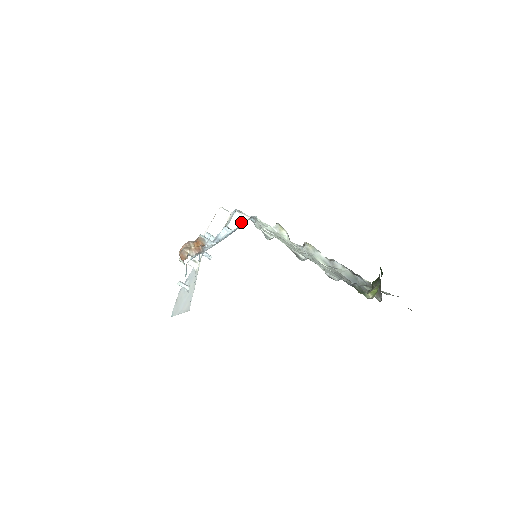
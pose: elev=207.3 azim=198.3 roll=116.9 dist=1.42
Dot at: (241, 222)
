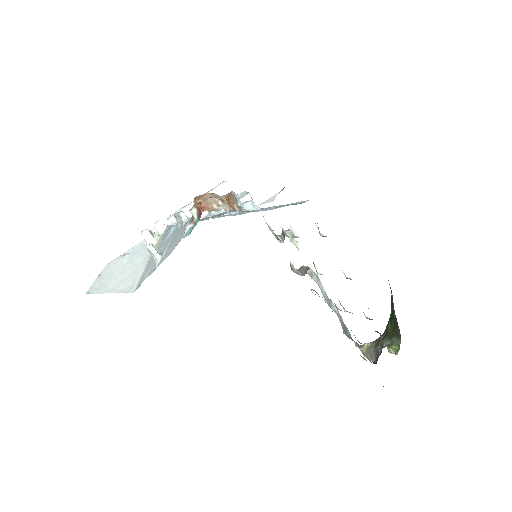
Dot at: occluded
